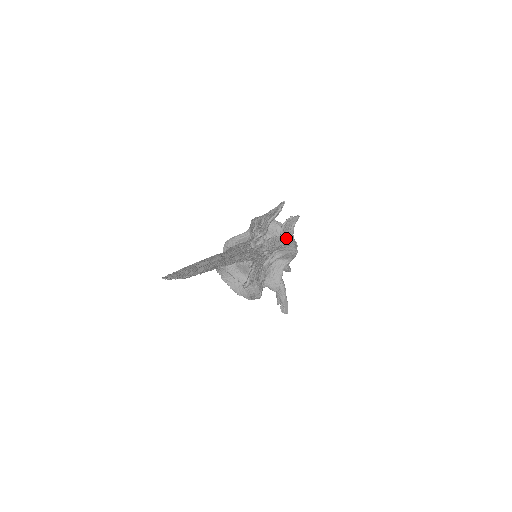
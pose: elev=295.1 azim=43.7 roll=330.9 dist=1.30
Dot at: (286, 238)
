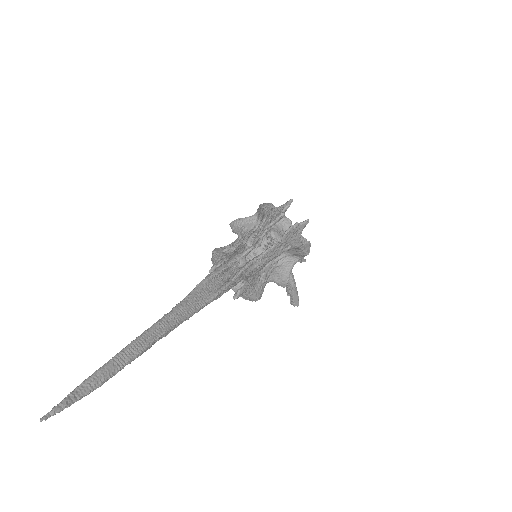
Dot at: (291, 244)
